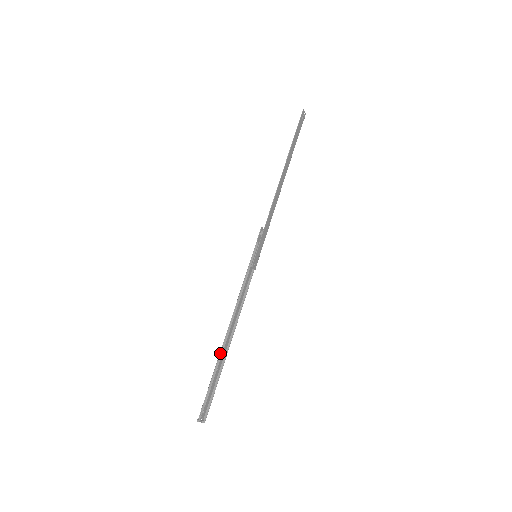
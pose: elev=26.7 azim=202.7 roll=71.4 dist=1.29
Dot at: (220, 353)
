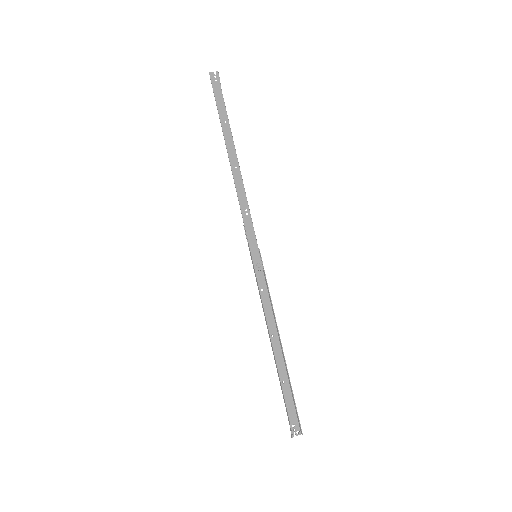
Dot at: (276, 367)
